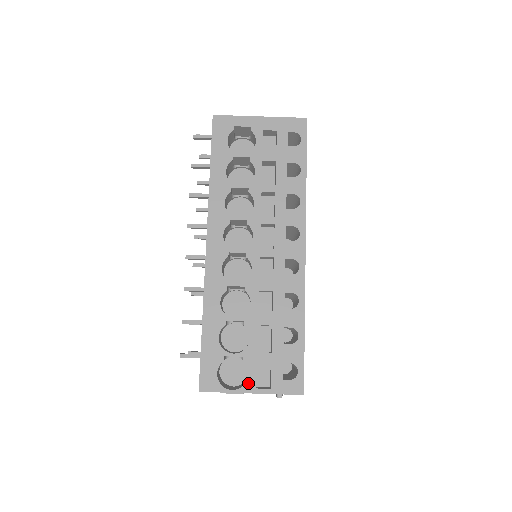
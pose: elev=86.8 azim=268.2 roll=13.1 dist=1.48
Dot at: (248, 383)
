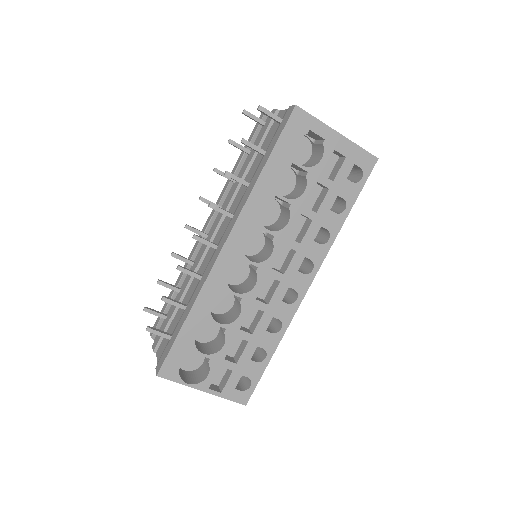
Dot at: (204, 382)
